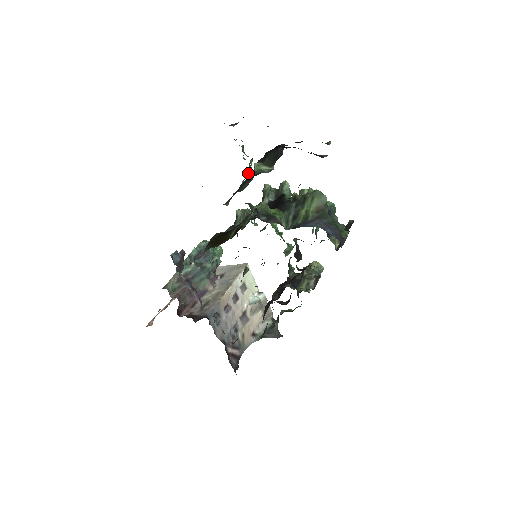
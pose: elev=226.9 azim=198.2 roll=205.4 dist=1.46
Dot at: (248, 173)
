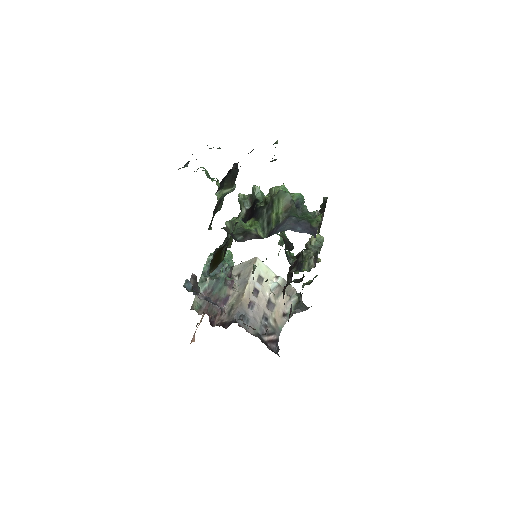
Dot at: occluded
